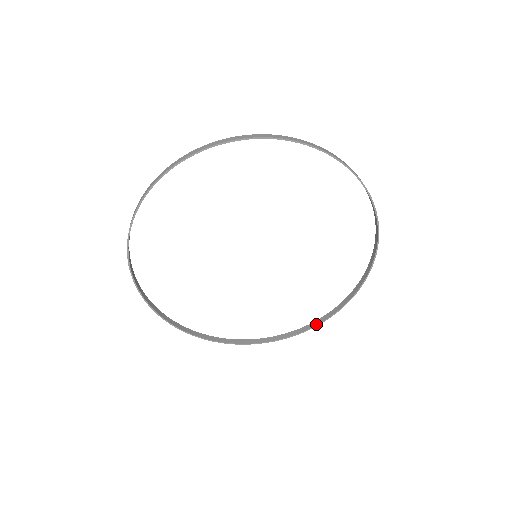
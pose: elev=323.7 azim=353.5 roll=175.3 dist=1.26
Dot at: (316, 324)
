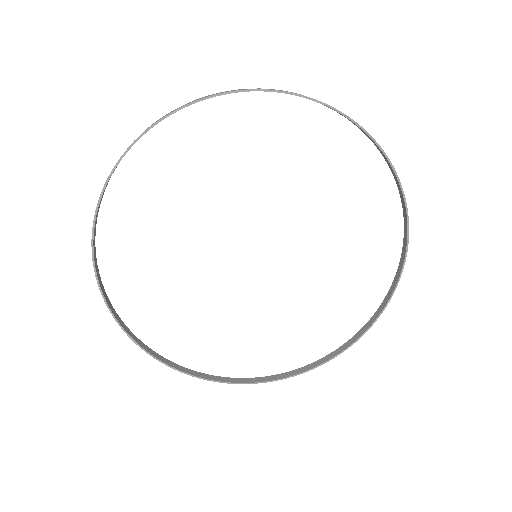
Dot at: (276, 378)
